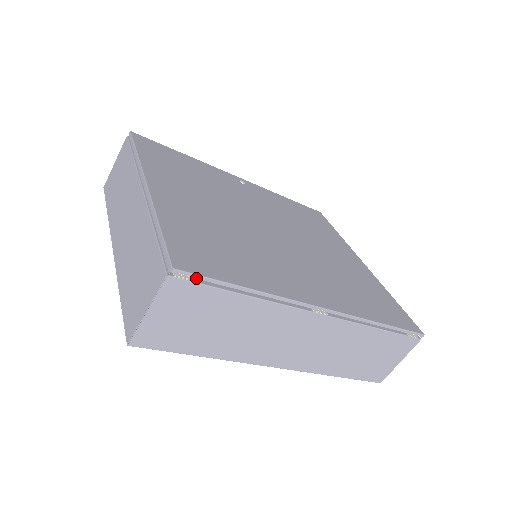
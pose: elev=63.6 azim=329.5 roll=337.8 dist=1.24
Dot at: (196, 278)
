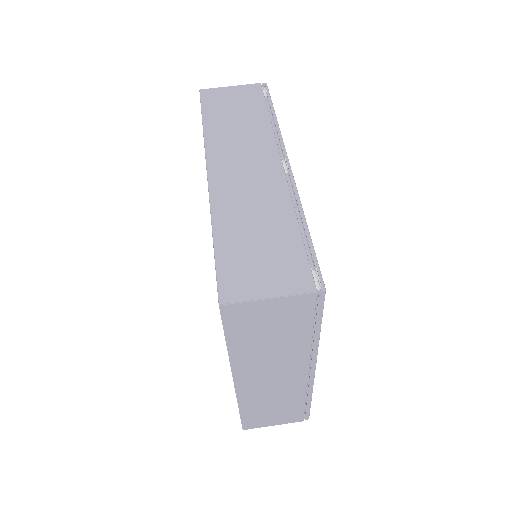
Dot at: occluded
